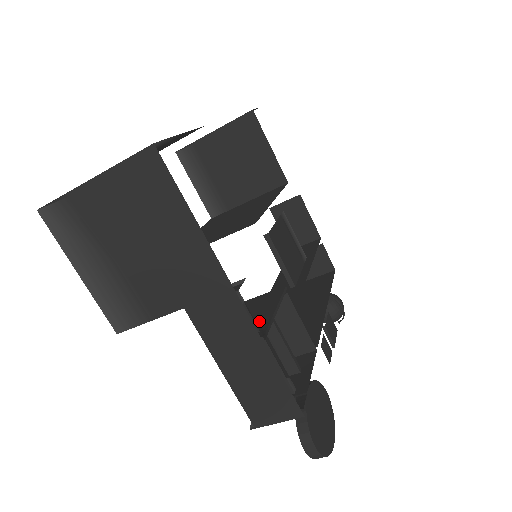
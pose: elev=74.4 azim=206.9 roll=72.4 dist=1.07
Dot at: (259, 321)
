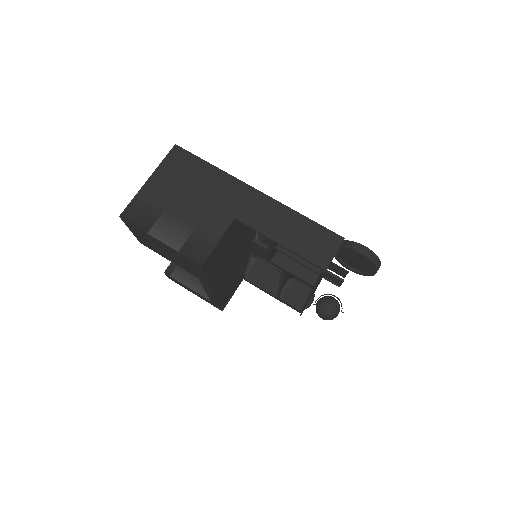
Dot at: occluded
